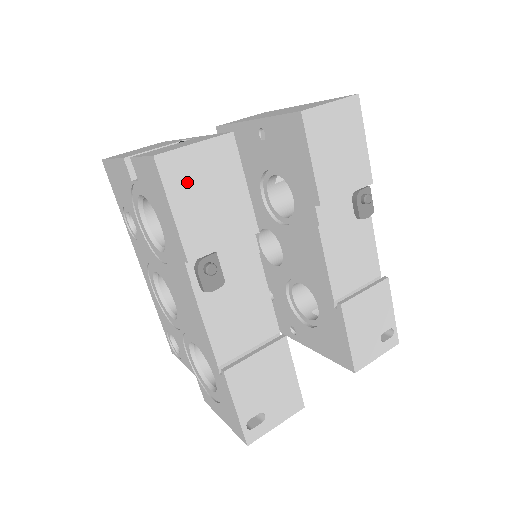
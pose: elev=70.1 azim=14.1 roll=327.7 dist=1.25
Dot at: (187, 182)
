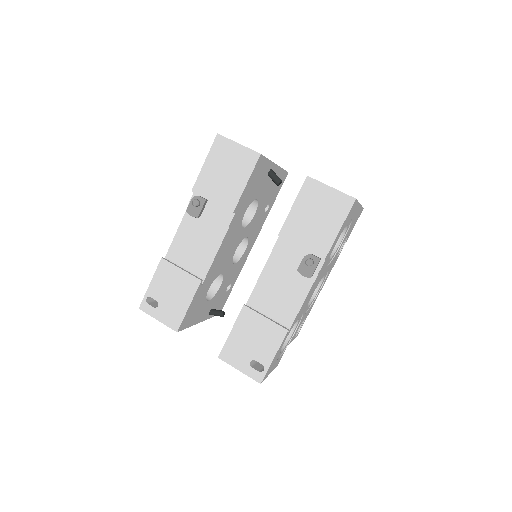
Dot at: (221, 157)
